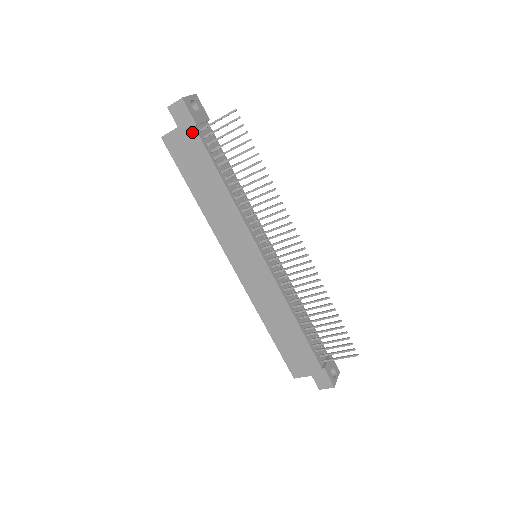
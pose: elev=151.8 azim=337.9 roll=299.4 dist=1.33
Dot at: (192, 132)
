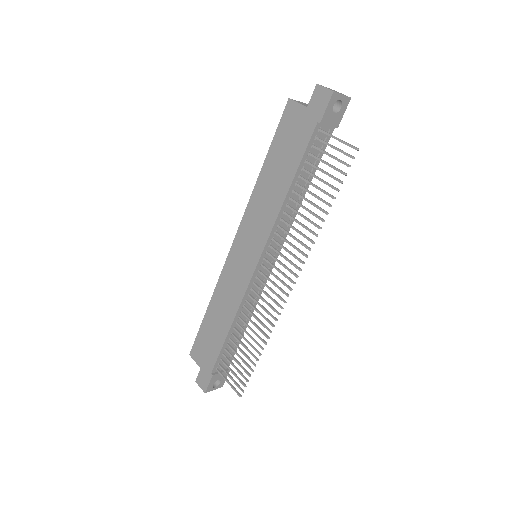
Dot at: (312, 124)
